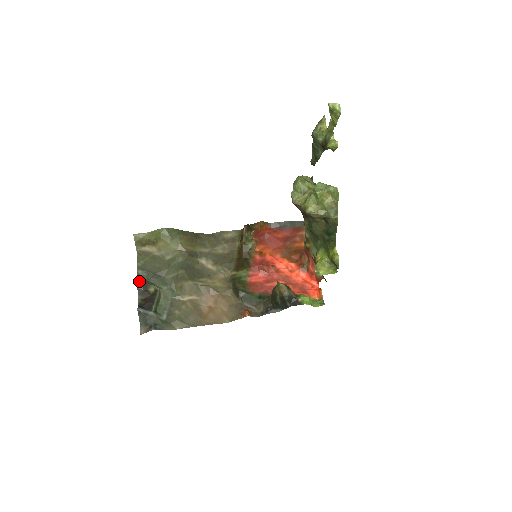
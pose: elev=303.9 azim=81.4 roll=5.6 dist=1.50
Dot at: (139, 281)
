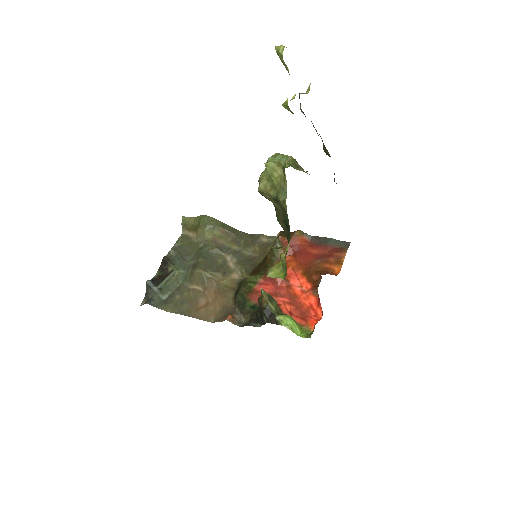
Dot at: (164, 258)
